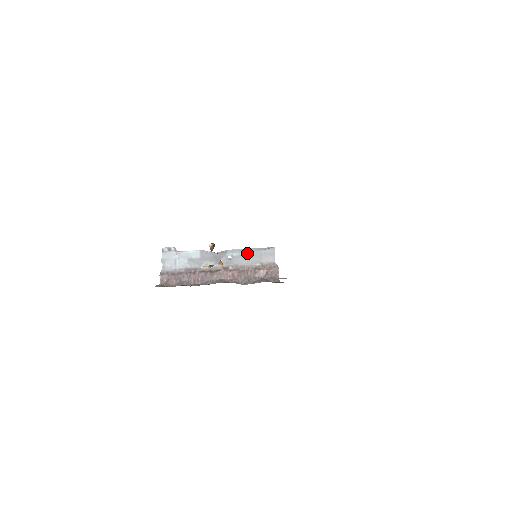
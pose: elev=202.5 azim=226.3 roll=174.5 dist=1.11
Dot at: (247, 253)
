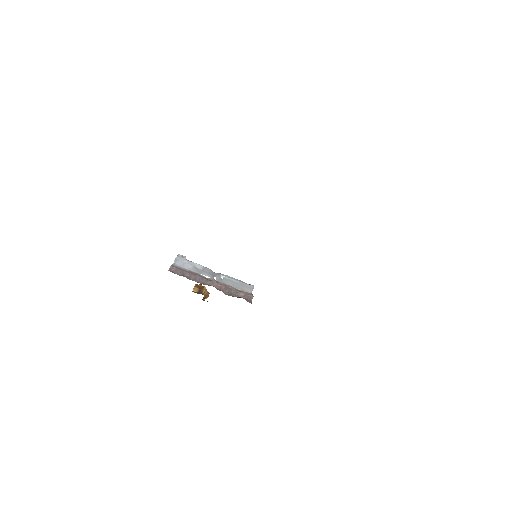
Dot at: (235, 281)
